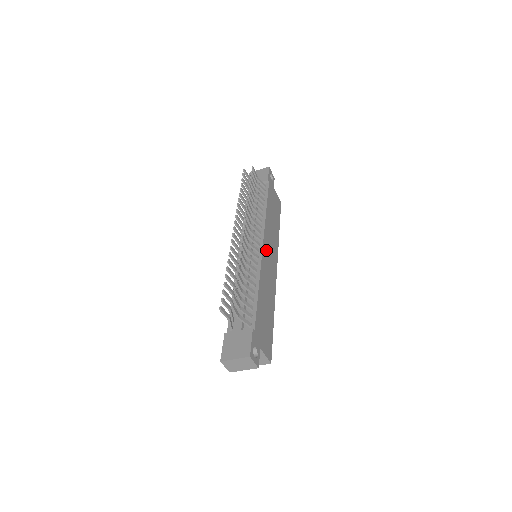
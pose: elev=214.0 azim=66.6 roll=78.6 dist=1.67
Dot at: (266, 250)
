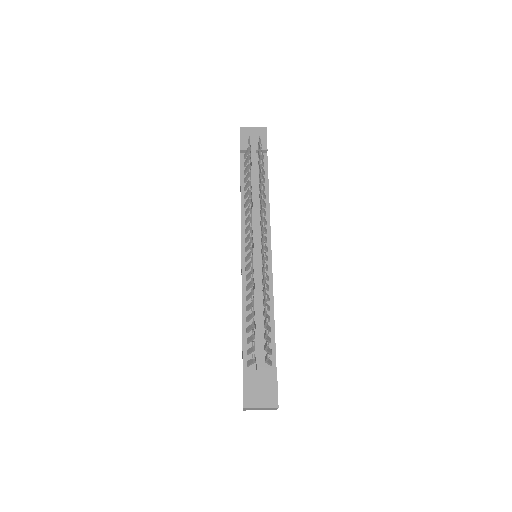
Dot at: occluded
